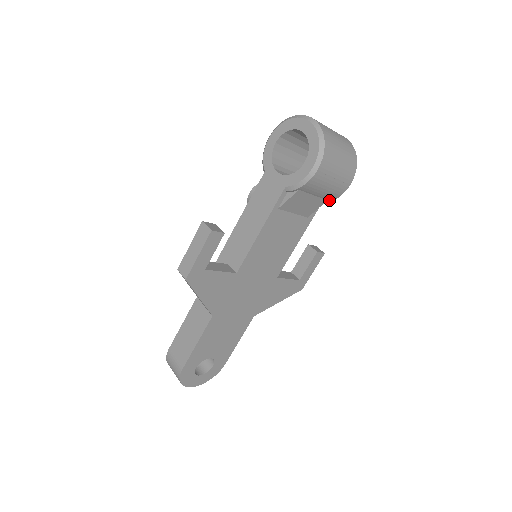
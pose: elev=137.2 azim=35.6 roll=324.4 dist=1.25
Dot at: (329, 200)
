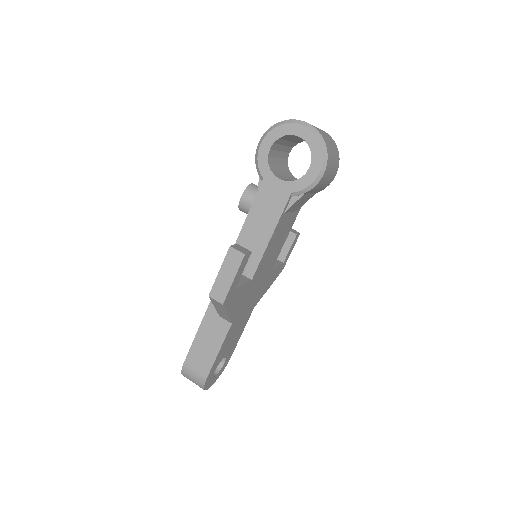
Dot at: (317, 192)
